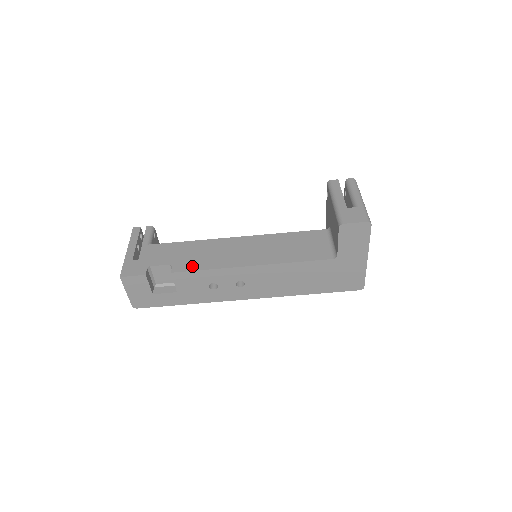
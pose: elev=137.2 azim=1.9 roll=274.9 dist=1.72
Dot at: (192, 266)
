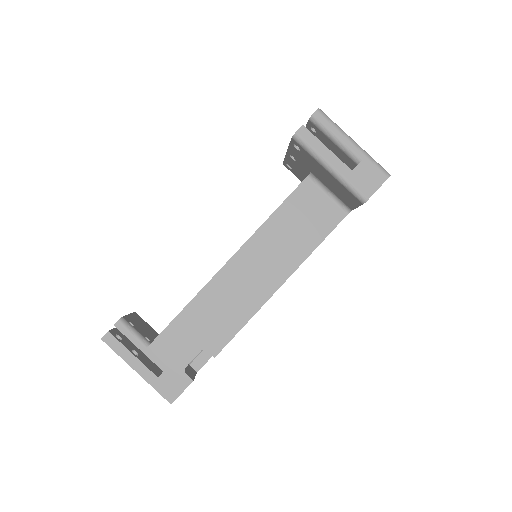
Dot at: (226, 334)
